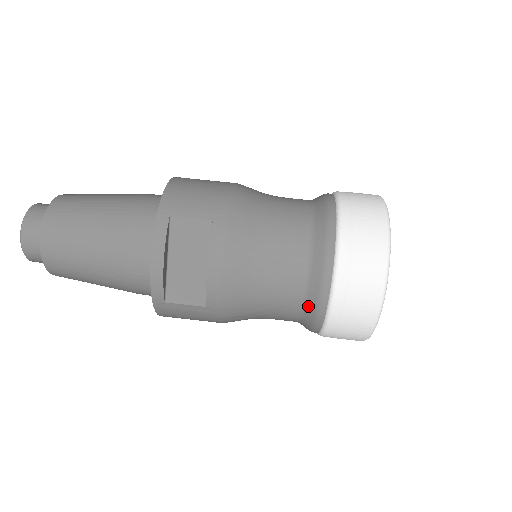
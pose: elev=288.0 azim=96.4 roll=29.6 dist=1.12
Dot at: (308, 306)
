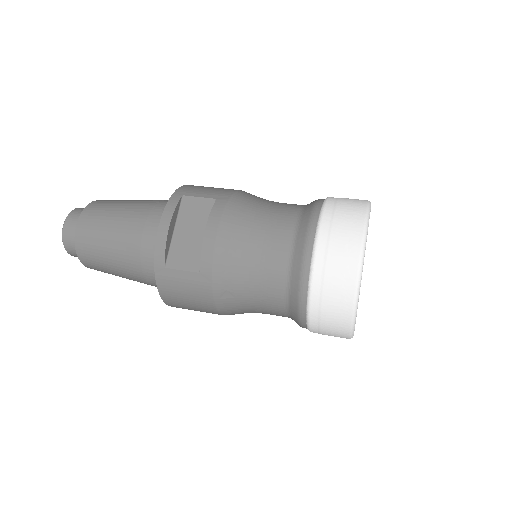
Dot at: (293, 275)
